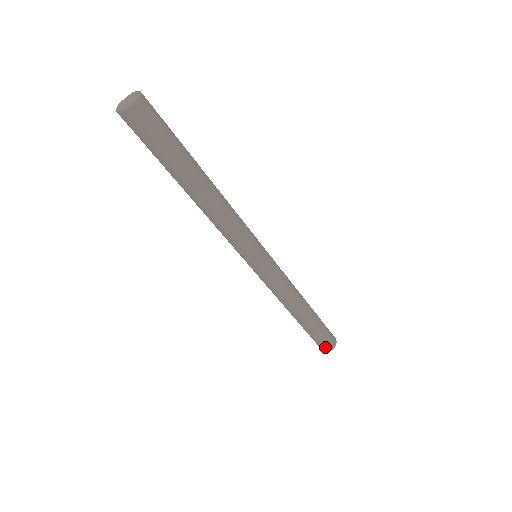
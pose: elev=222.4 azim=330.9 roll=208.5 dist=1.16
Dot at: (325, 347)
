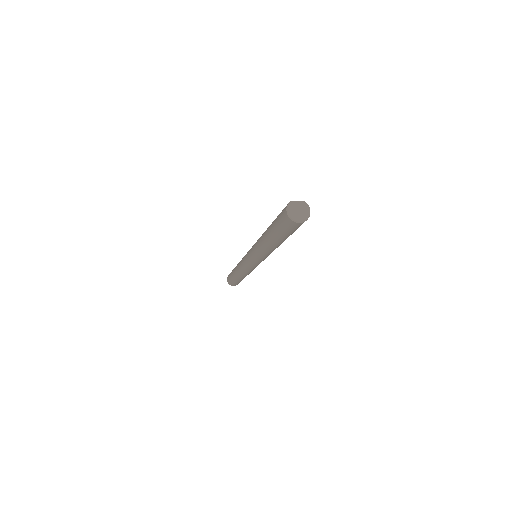
Dot at: (232, 284)
